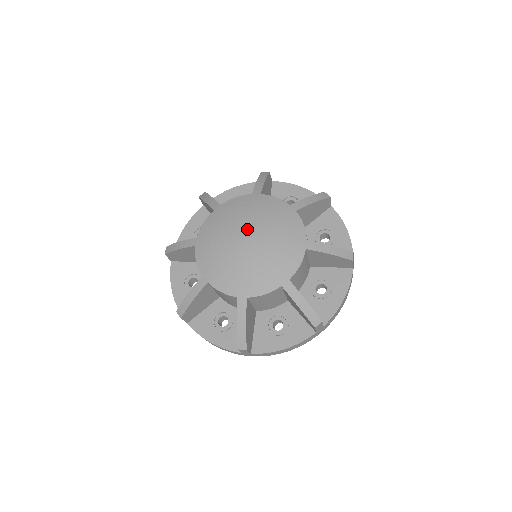
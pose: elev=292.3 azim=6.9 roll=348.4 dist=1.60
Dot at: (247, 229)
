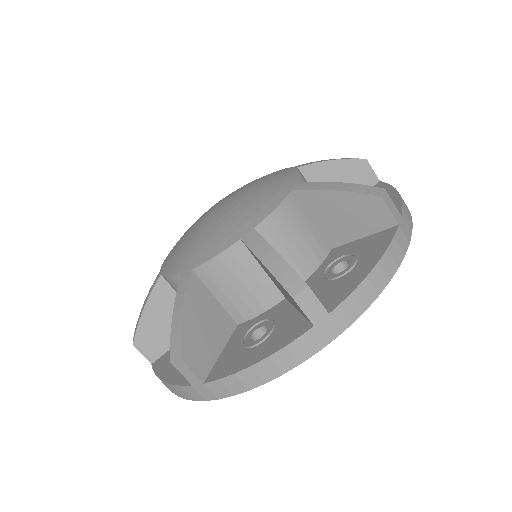
Dot at: (214, 206)
